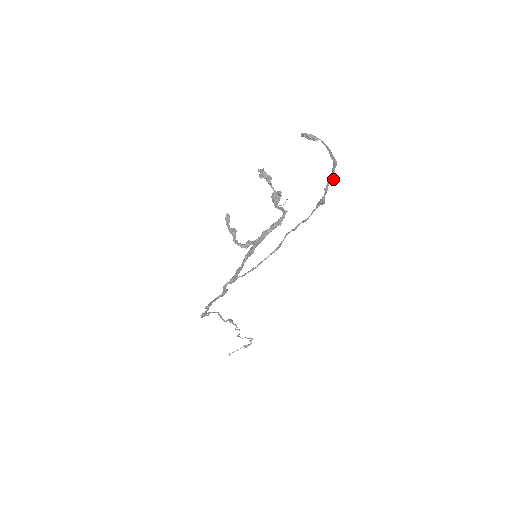
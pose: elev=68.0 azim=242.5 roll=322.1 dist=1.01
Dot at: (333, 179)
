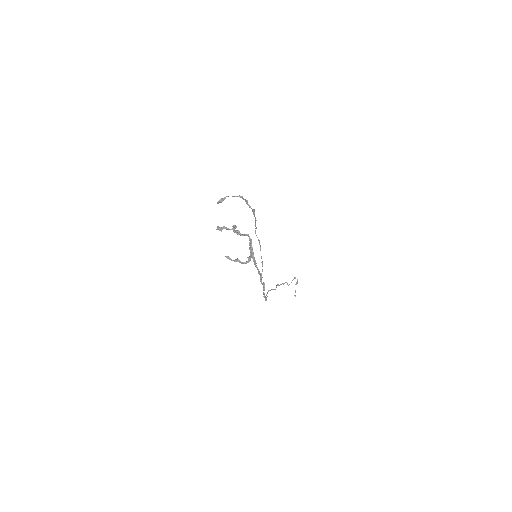
Dot at: occluded
